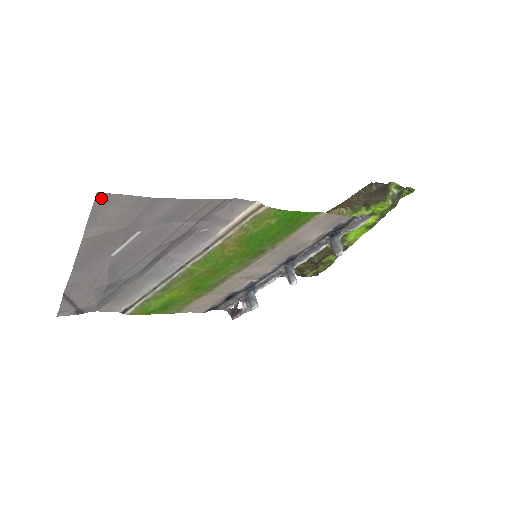
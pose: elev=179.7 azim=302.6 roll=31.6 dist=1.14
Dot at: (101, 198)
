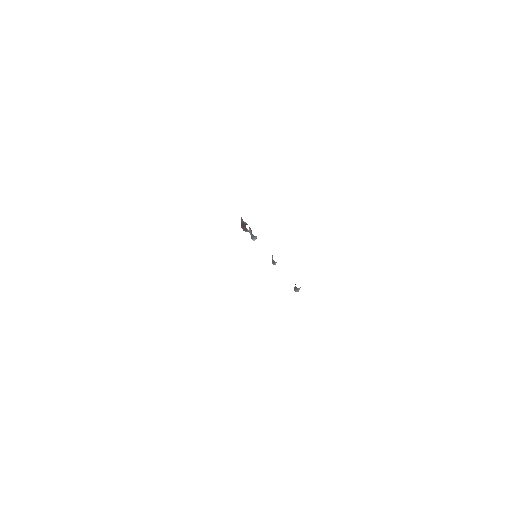
Dot at: occluded
